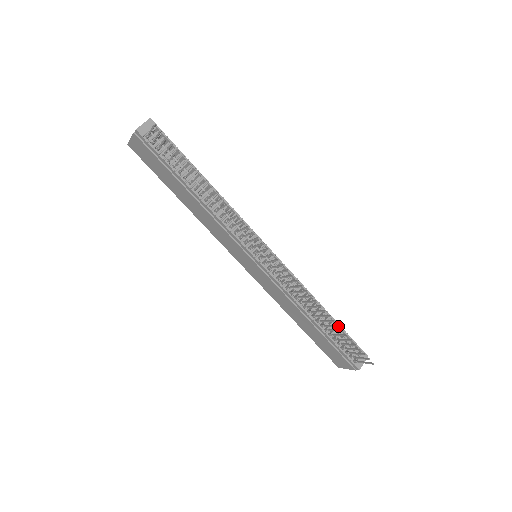
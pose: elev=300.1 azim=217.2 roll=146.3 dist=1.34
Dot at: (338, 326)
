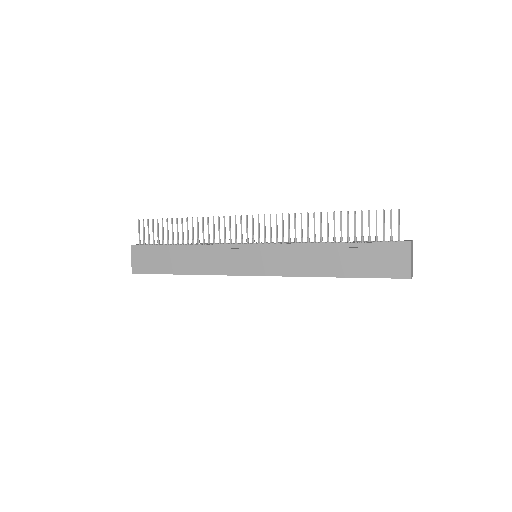
Dot at: (340, 213)
